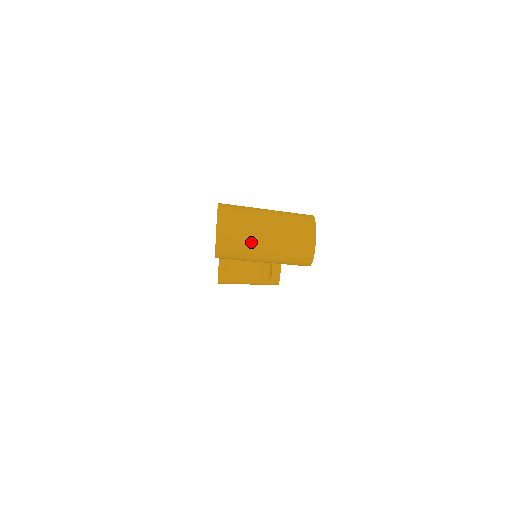
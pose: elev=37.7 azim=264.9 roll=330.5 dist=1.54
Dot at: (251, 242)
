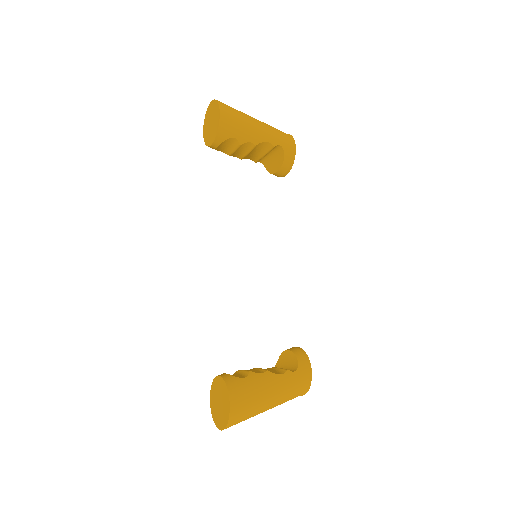
Dot at: occluded
